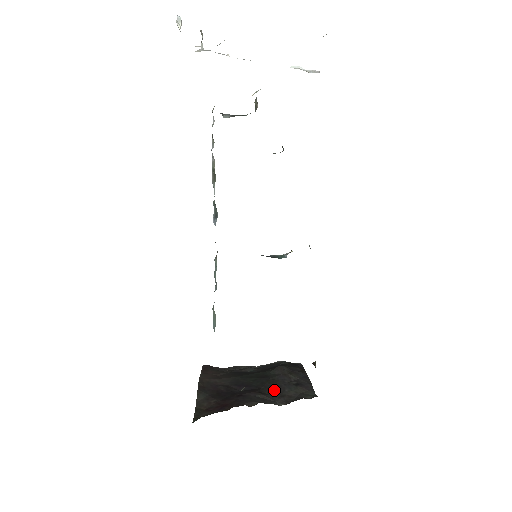
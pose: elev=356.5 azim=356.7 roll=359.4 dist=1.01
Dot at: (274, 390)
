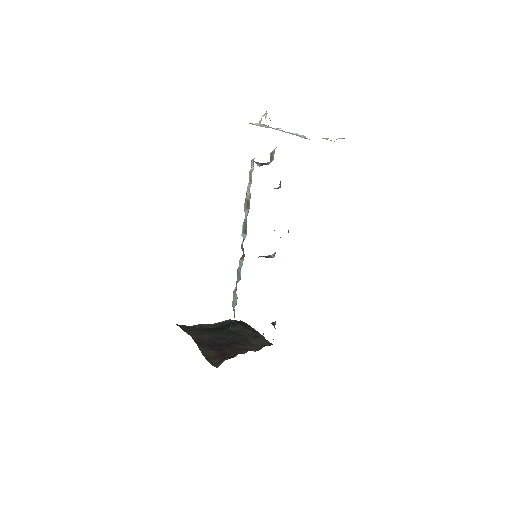
Dot at: (245, 341)
